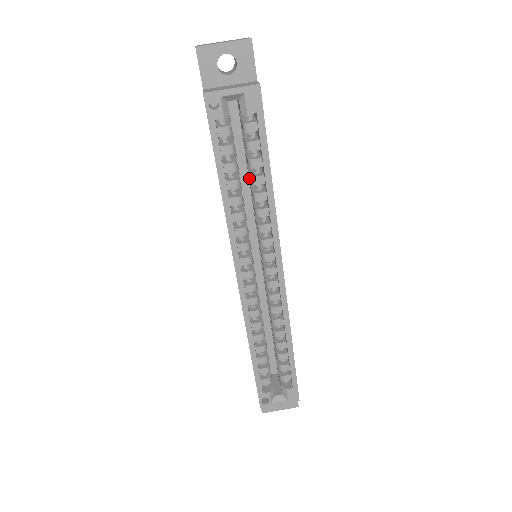
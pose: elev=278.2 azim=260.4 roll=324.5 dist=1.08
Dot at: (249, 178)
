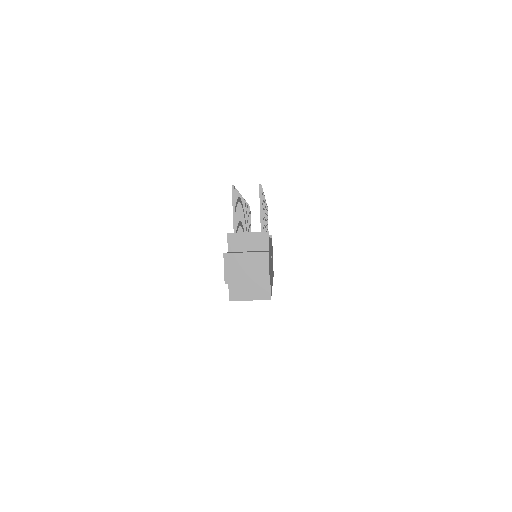
Dot at: occluded
